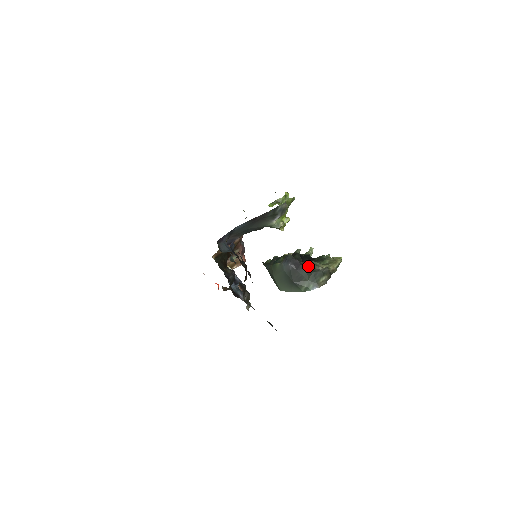
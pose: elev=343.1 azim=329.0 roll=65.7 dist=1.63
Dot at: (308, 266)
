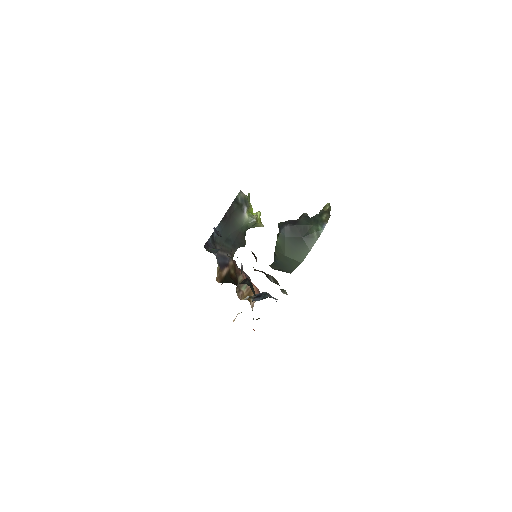
Dot at: (302, 217)
